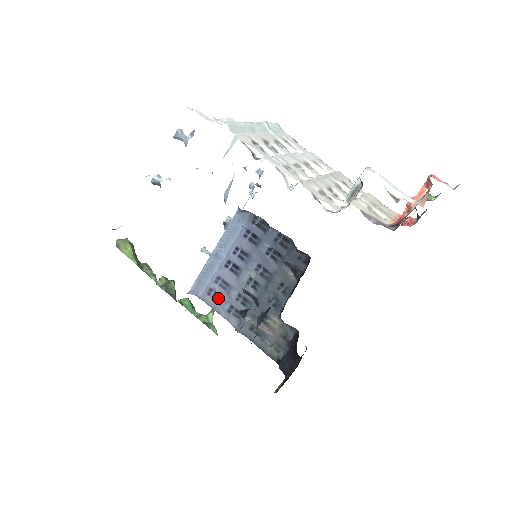
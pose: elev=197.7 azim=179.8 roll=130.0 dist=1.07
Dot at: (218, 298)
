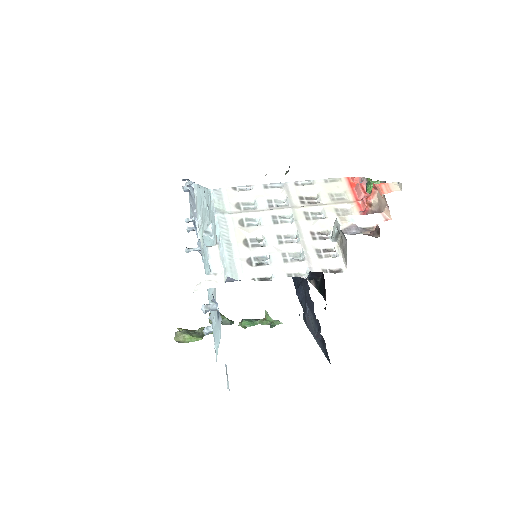
Dot at: occluded
